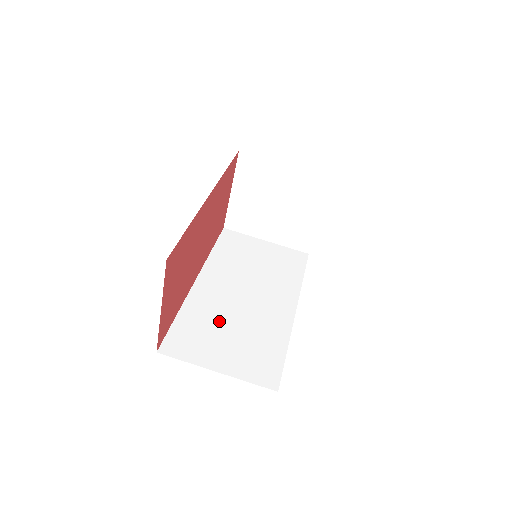
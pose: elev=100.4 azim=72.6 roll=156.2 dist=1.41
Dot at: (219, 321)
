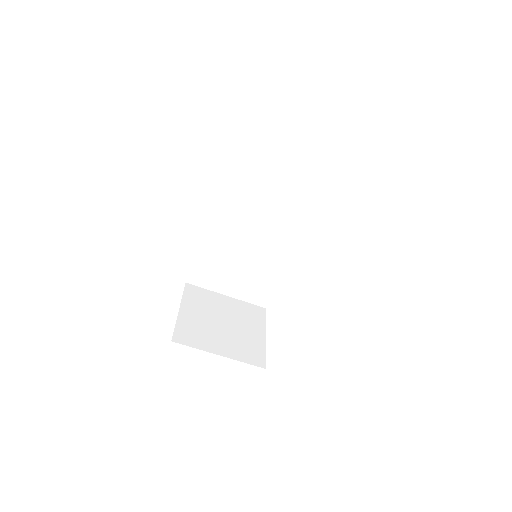
Dot at: (230, 258)
